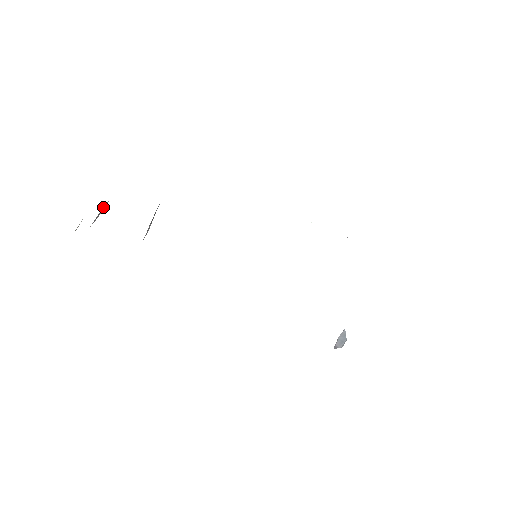
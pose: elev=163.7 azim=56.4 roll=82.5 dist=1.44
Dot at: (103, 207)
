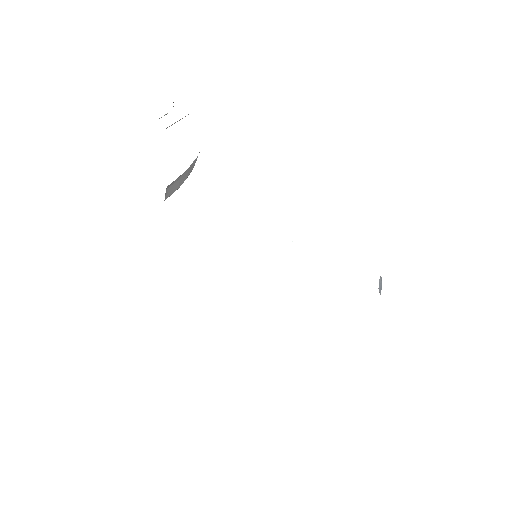
Dot at: (172, 124)
